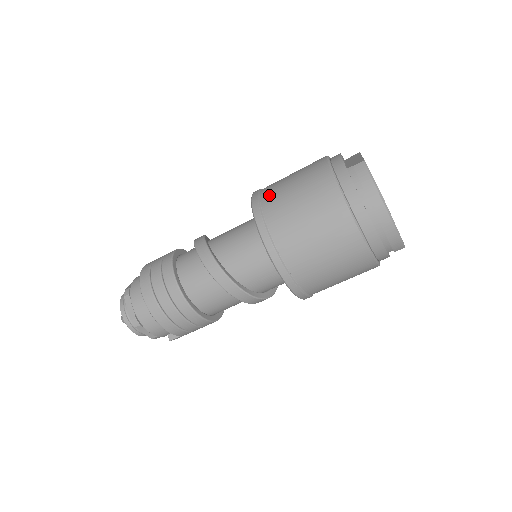
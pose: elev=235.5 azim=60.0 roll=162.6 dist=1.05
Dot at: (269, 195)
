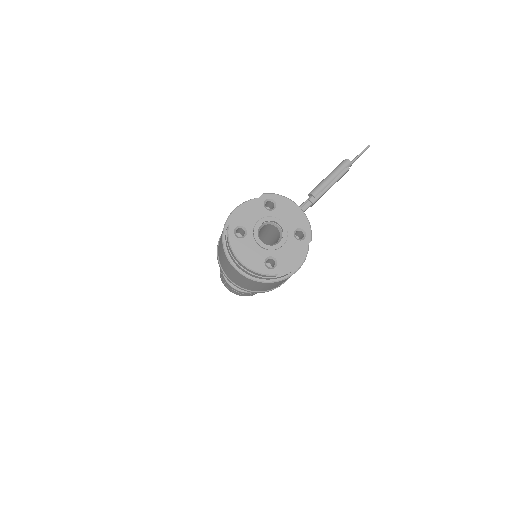
Dot at: occluded
